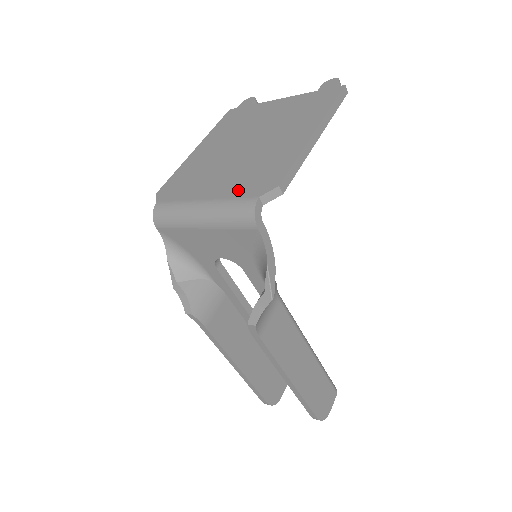
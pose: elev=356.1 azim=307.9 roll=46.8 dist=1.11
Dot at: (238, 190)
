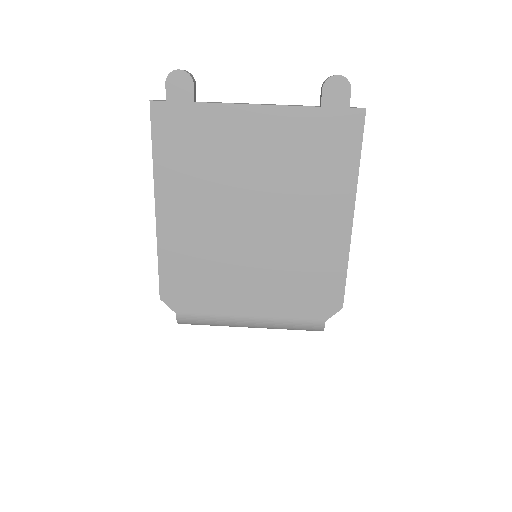
Dot at: (293, 309)
